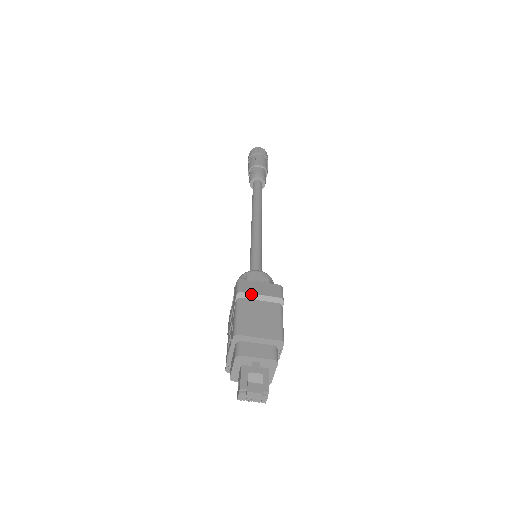
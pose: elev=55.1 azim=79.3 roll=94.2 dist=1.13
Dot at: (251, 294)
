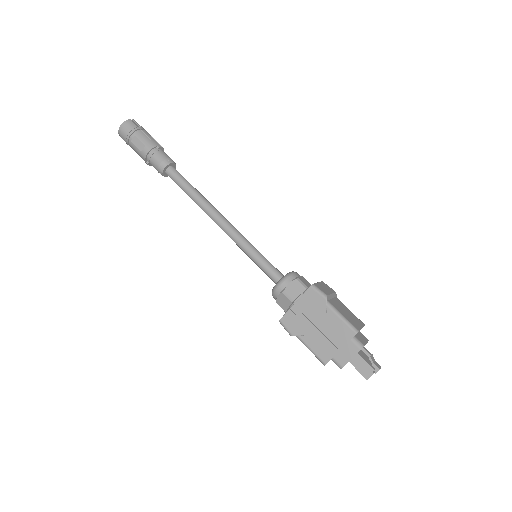
Dot at: (330, 295)
